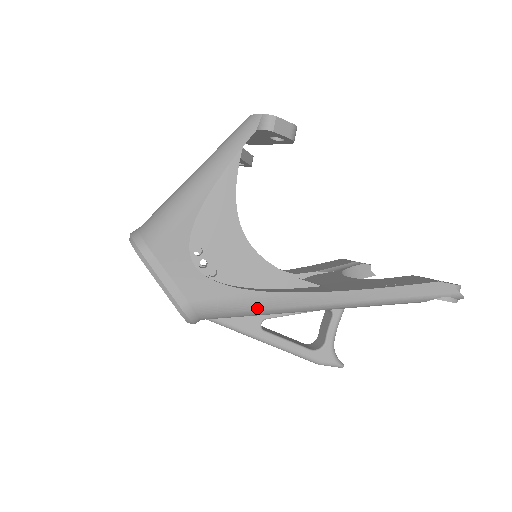
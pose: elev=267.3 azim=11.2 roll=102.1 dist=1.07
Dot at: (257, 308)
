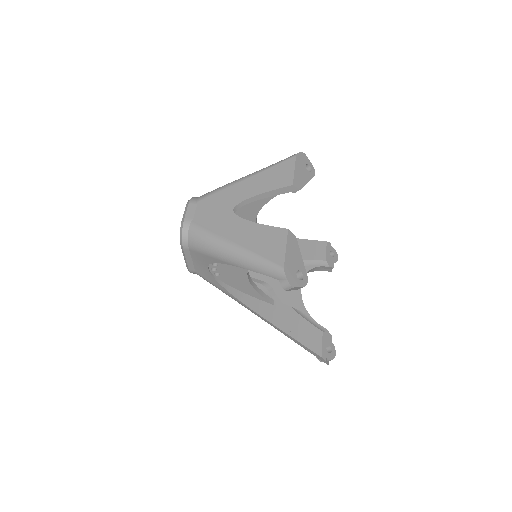
Dot at: occluded
